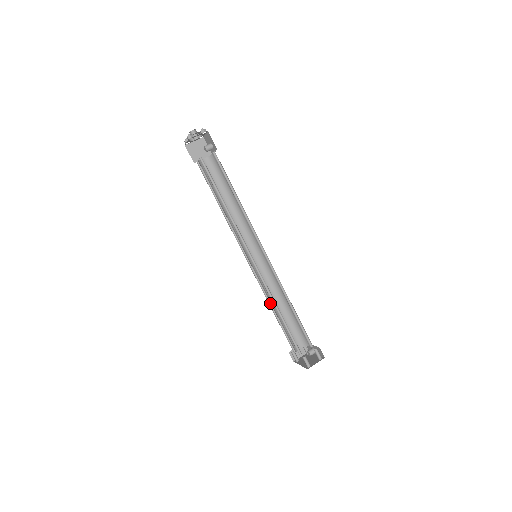
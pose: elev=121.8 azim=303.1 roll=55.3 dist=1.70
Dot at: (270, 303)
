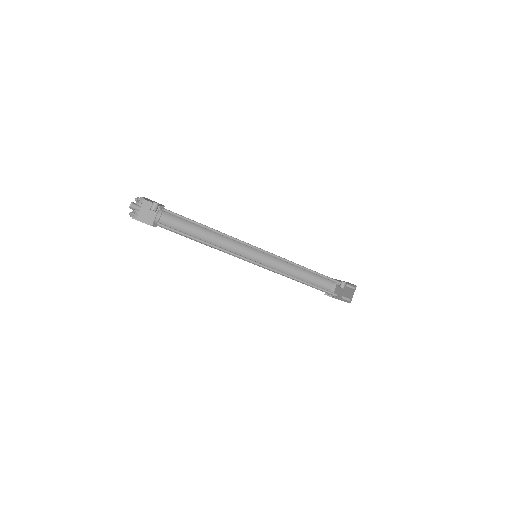
Dot at: occluded
